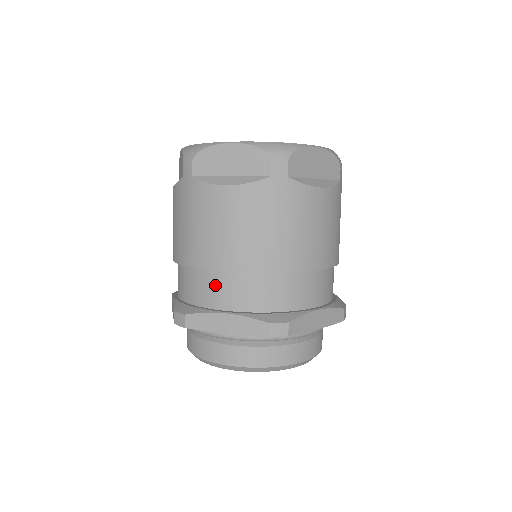
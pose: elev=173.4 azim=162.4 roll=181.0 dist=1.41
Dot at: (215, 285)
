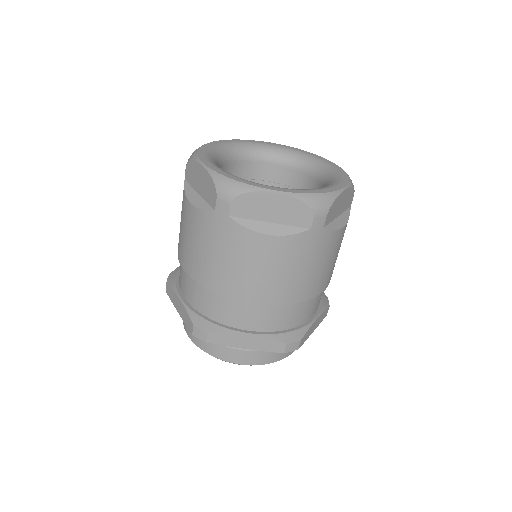
Dot at: (239, 310)
